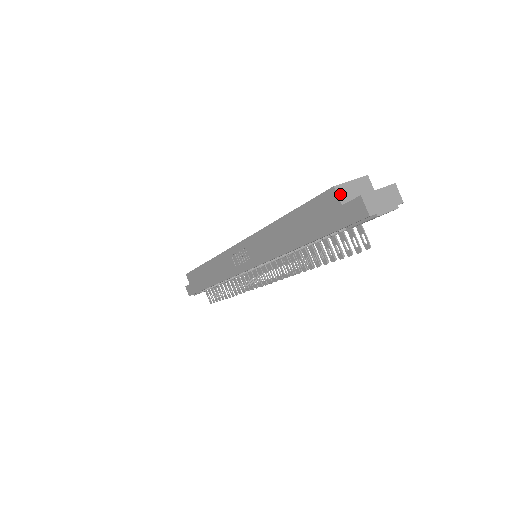
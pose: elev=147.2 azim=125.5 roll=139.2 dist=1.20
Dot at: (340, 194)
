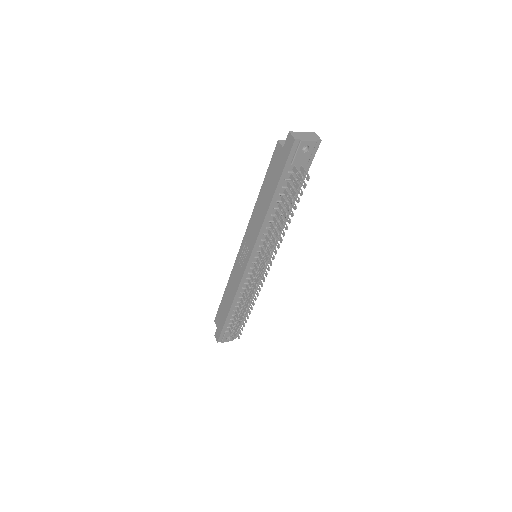
Dot at: (282, 144)
